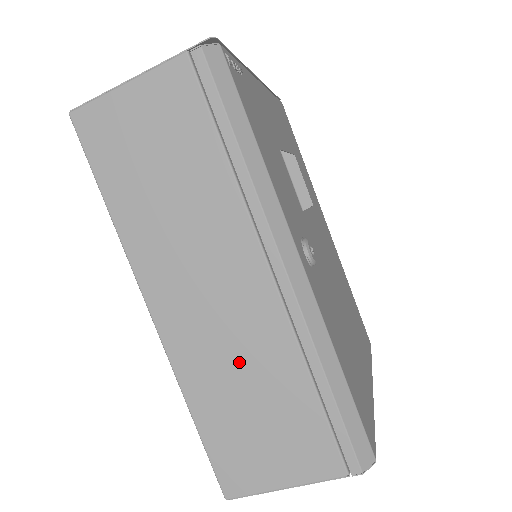
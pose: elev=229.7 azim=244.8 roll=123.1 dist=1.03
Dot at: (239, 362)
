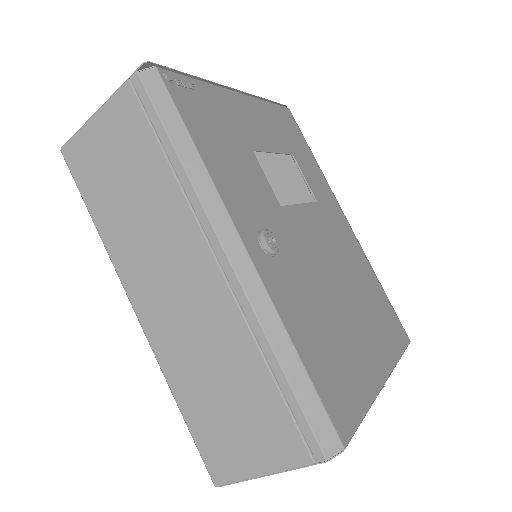
Dot at: (205, 351)
